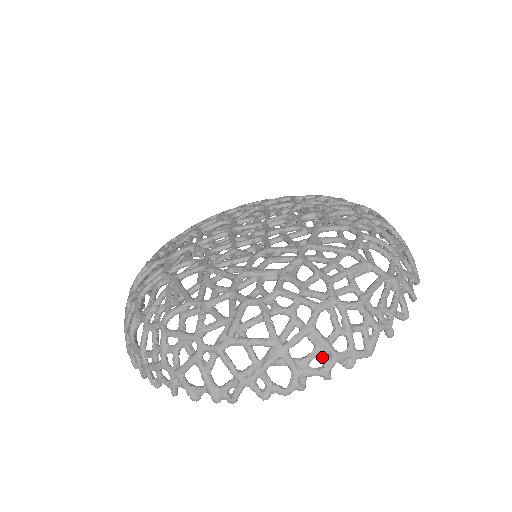
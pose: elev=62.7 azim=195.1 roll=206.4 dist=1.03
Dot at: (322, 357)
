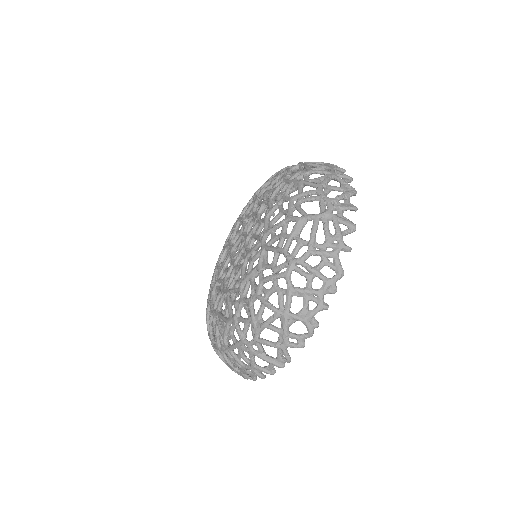
Dot at: (312, 300)
